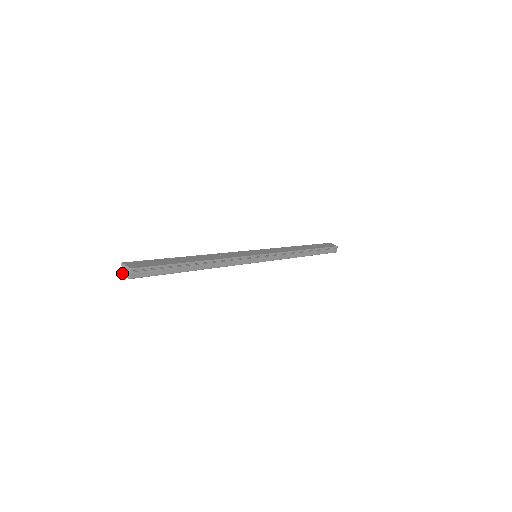
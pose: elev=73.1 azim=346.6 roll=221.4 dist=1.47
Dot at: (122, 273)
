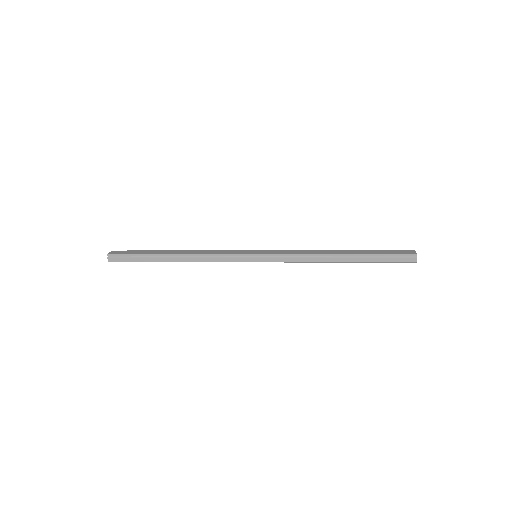
Dot at: occluded
